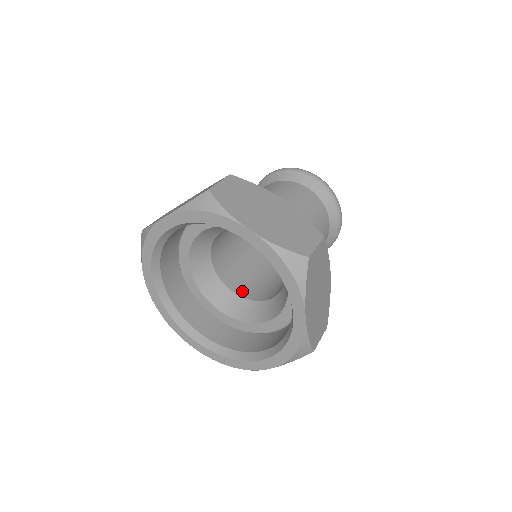
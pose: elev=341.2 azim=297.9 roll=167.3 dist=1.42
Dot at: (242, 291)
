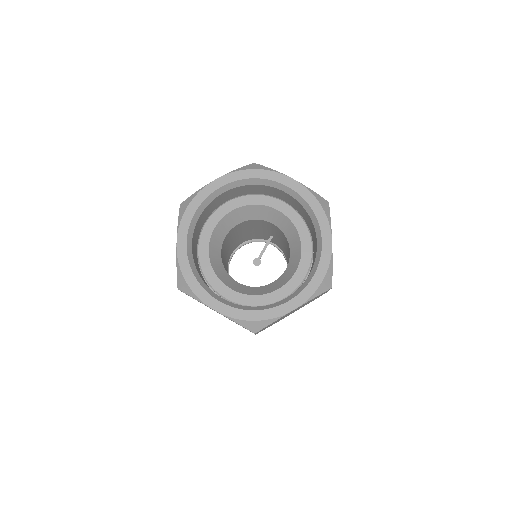
Dot at: occluded
